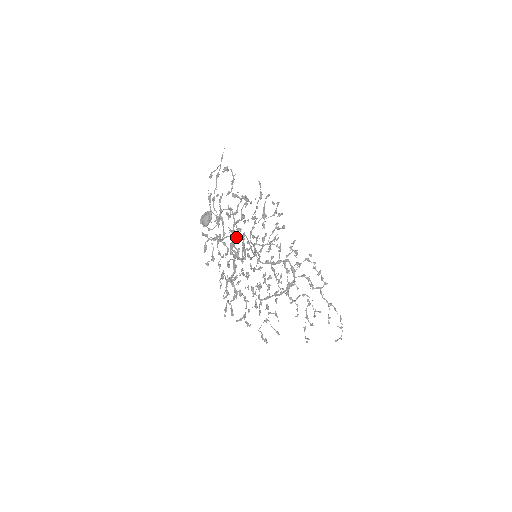
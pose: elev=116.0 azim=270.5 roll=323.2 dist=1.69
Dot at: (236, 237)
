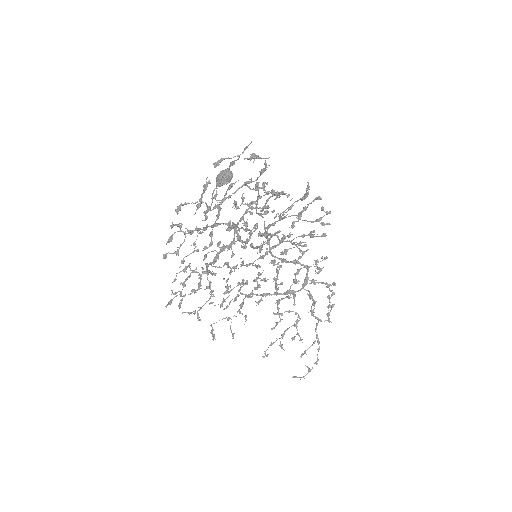
Dot at: (238, 228)
